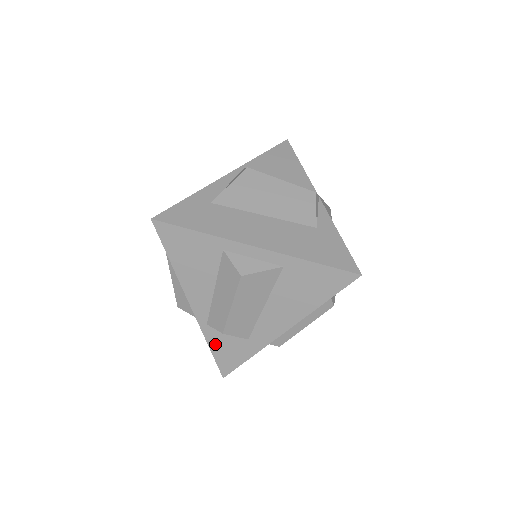
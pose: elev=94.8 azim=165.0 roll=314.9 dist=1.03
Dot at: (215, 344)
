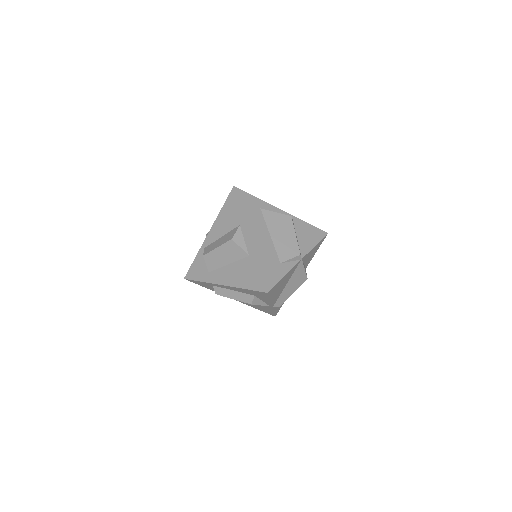
Dot at: (198, 260)
